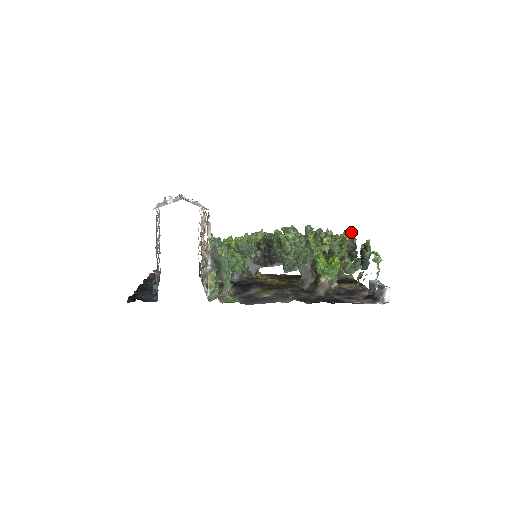
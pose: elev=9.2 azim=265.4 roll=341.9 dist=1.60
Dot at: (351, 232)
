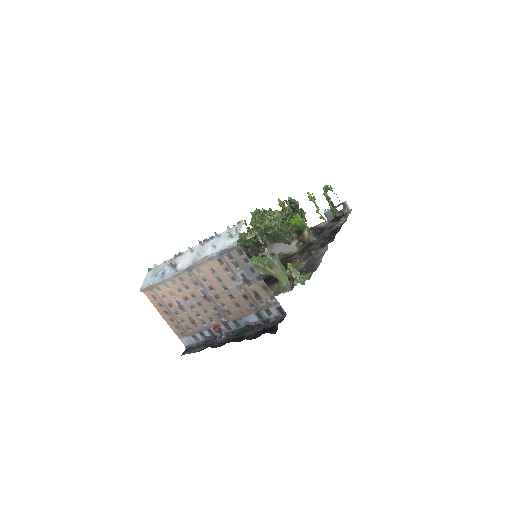
Dot at: (258, 210)
